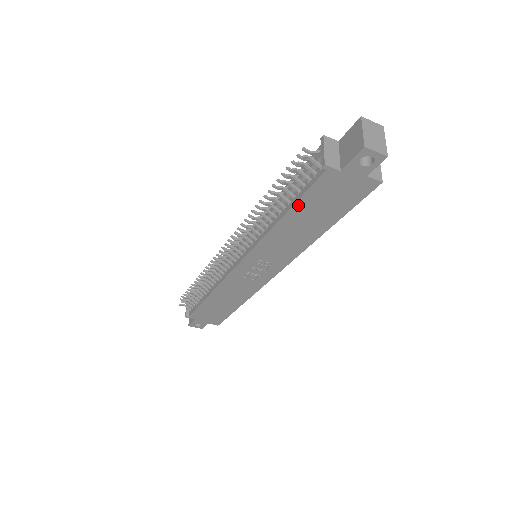
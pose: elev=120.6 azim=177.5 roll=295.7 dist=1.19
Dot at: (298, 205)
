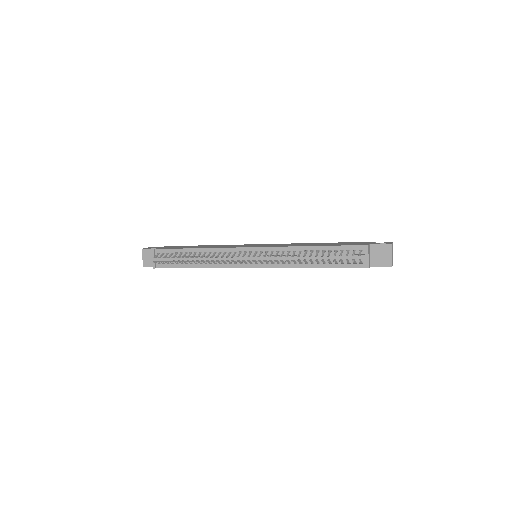
Dot at: (331, 267)
